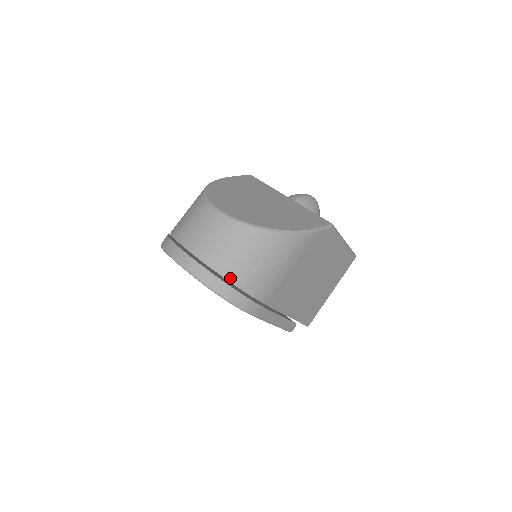
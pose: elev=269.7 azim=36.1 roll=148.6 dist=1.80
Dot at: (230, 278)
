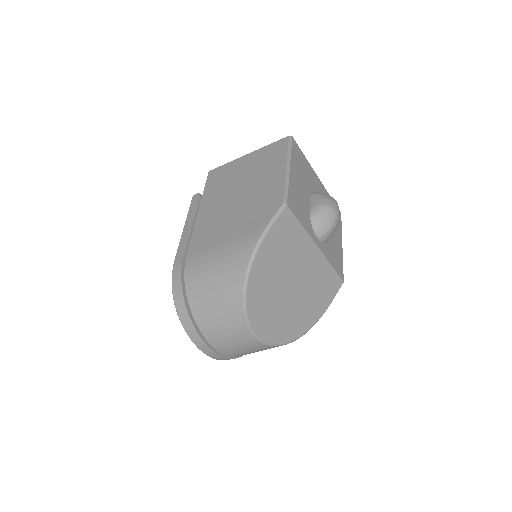
Dot at: occluded
